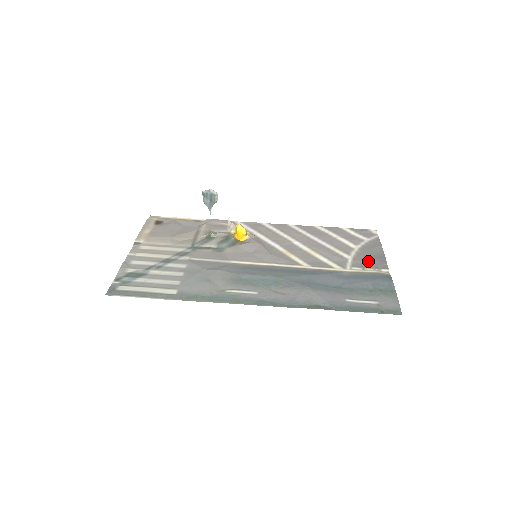
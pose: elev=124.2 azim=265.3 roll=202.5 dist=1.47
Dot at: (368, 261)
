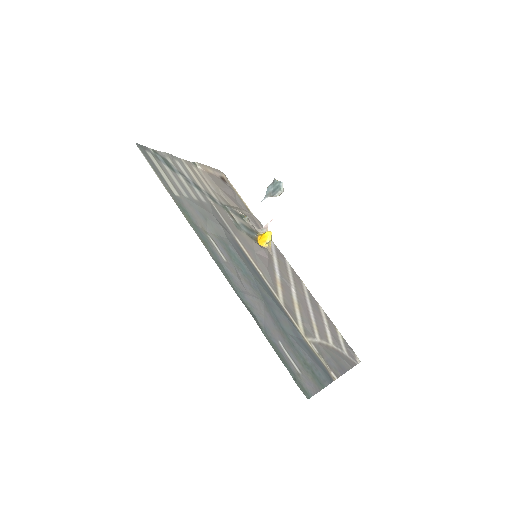
Dot at: (329, 357)
